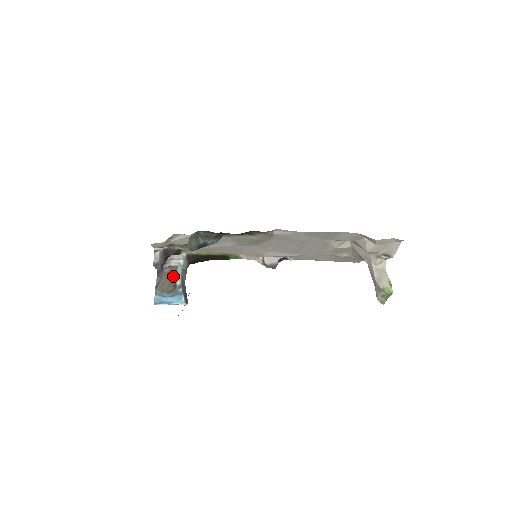
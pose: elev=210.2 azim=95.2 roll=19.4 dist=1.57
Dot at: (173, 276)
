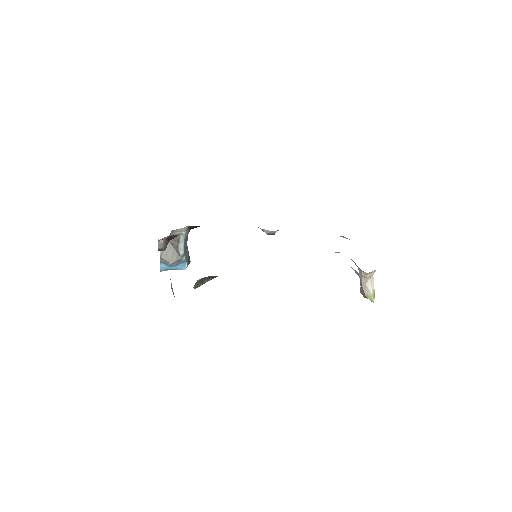
Dot at: (176, 245)
